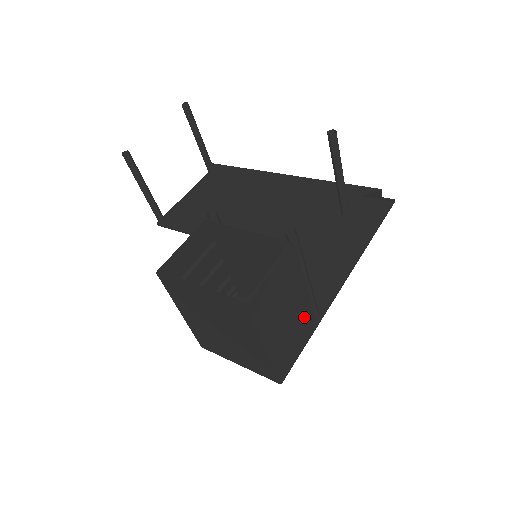
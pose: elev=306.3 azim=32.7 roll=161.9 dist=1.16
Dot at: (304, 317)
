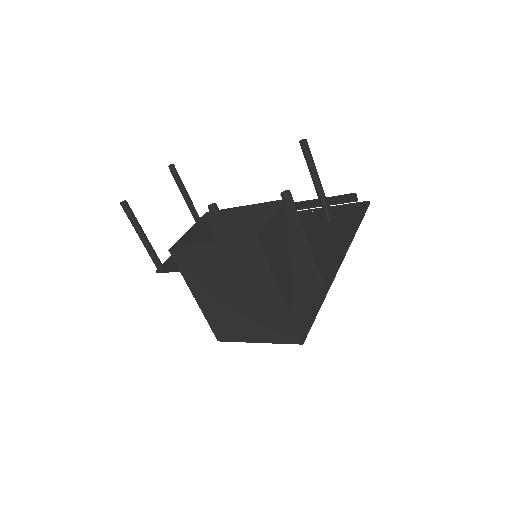
Dot at: (312, 280)
